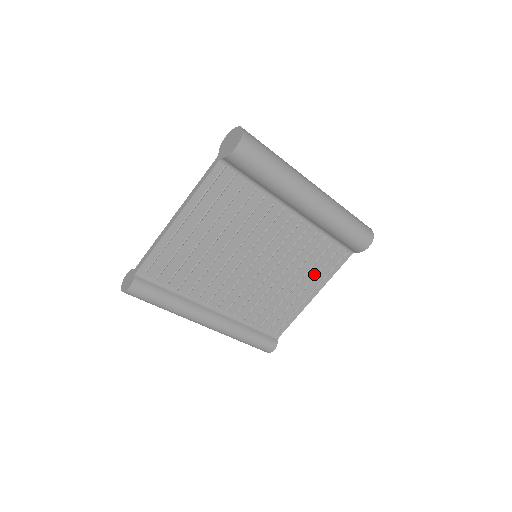
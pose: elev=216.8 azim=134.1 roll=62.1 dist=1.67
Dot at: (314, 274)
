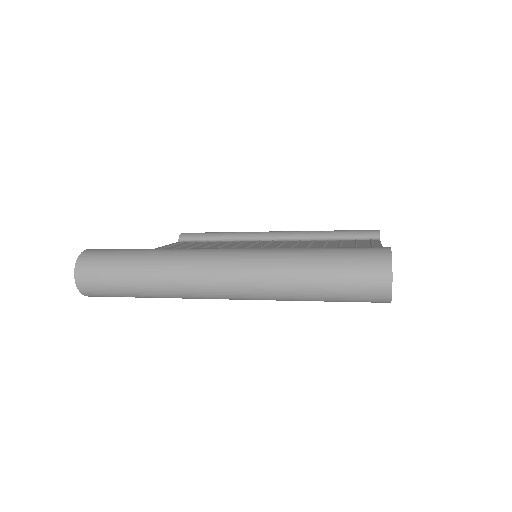
Dot at: occluded
